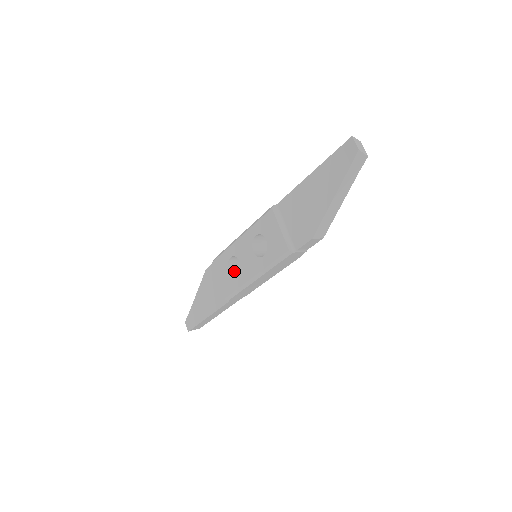
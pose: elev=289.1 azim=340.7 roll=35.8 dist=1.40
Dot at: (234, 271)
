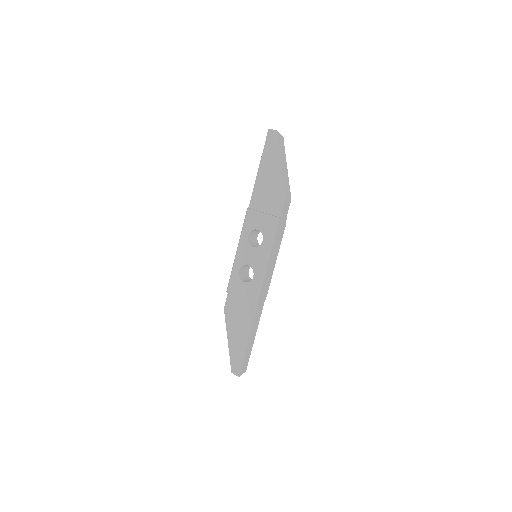
Dot at: occluded
